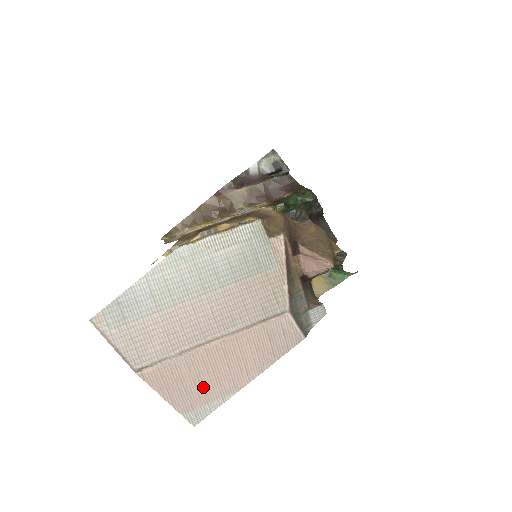
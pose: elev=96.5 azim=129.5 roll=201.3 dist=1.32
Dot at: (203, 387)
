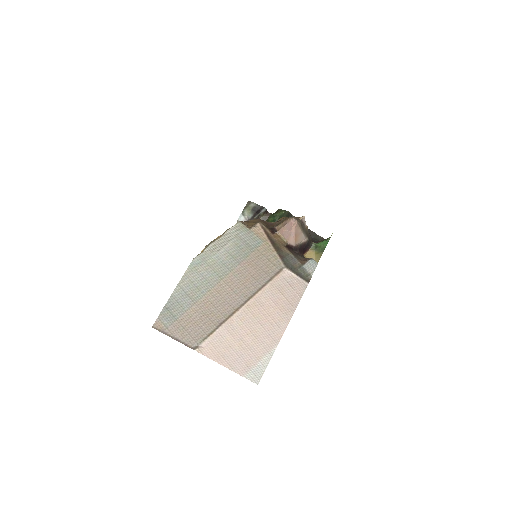
Dot at: (249, 348)
